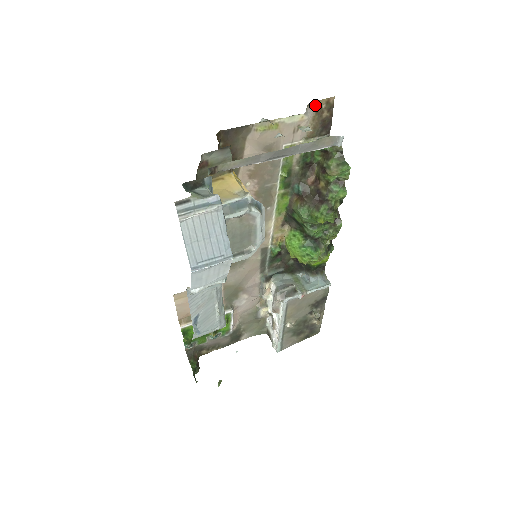
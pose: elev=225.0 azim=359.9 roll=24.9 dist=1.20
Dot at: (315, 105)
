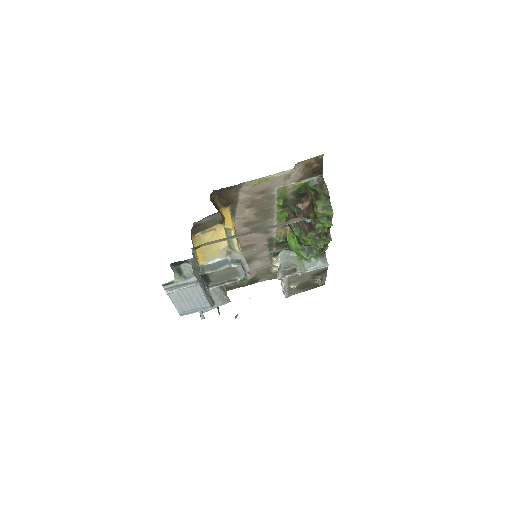
Dot at: (303, 162)
